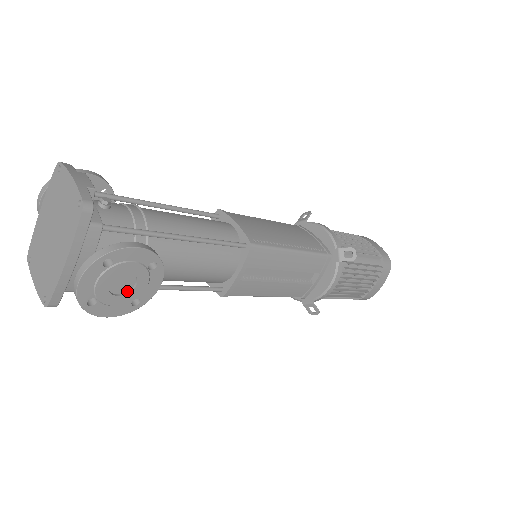
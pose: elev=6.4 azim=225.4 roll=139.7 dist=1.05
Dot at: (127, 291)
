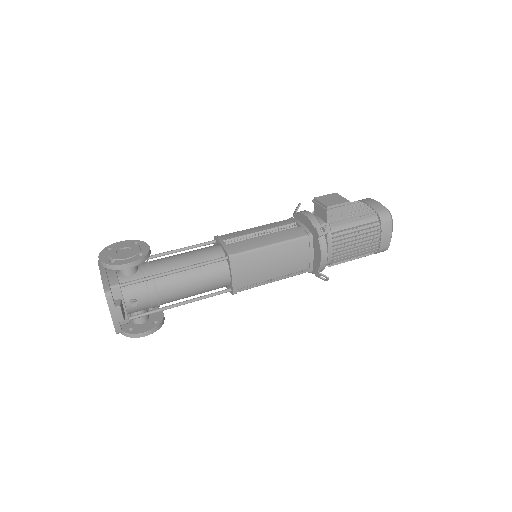
Dot at: occluded
